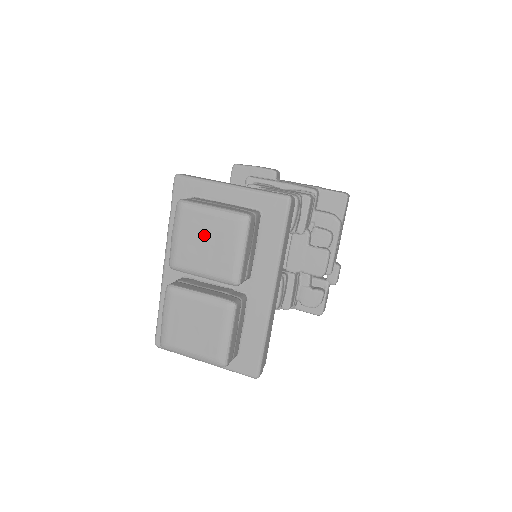
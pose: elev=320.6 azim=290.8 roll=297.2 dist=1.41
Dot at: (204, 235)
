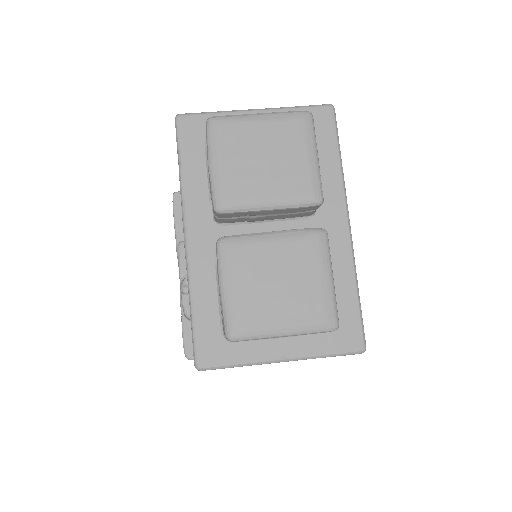
Dot at: (258, 149)
